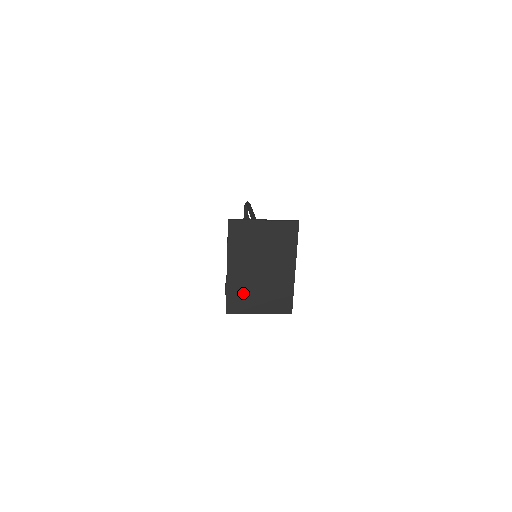
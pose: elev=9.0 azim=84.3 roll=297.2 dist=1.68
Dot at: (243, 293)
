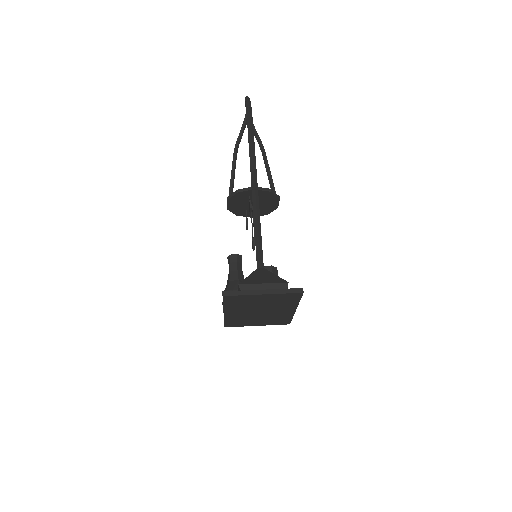
Dot at: (241, 320)
